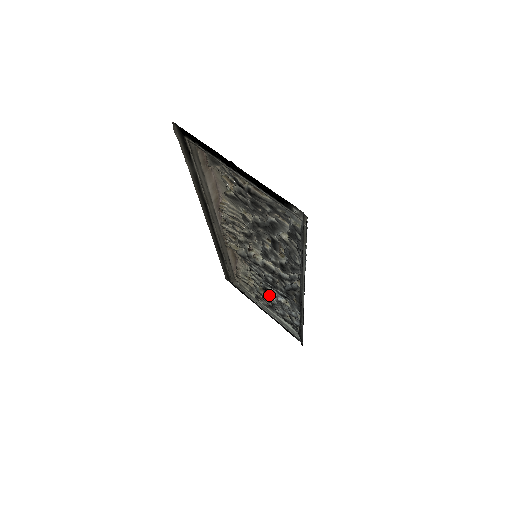
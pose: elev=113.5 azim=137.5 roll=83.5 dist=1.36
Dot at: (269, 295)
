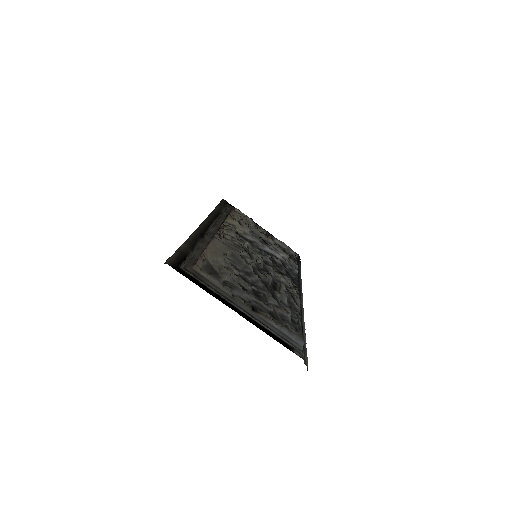
Dot at: (268, 238)
